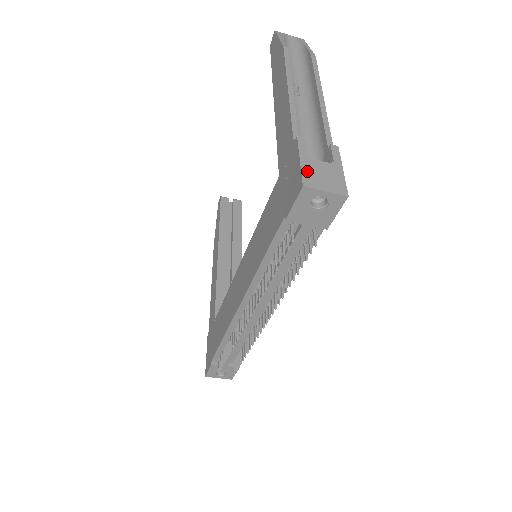
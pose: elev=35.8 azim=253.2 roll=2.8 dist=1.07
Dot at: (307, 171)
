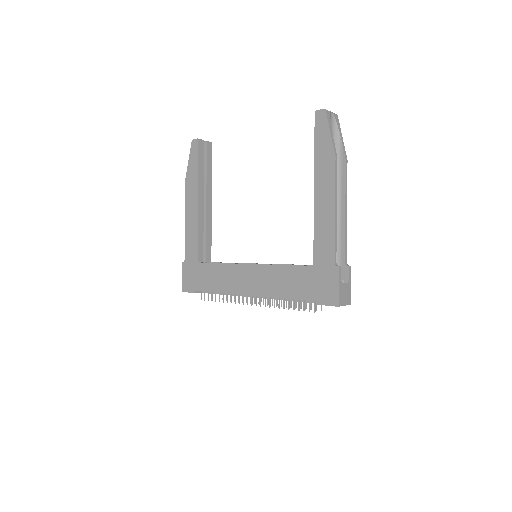
Dot at: (340, 294)
